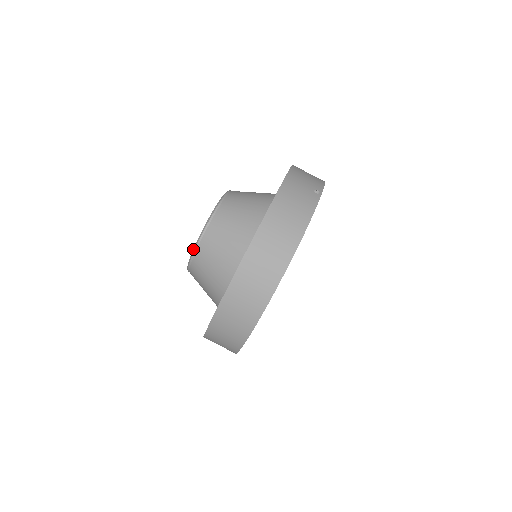
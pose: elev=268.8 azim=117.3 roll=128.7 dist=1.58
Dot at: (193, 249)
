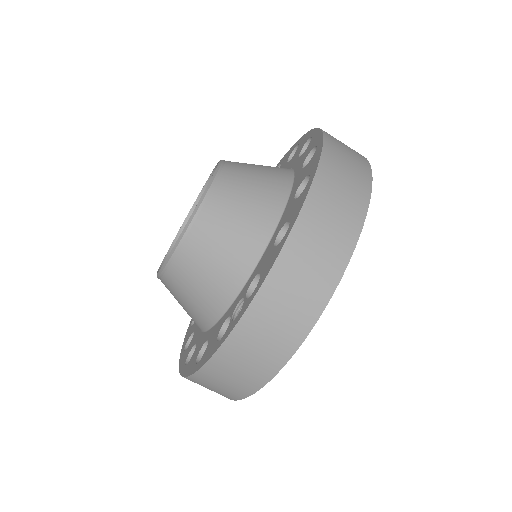
Dot at: (182, 231)
